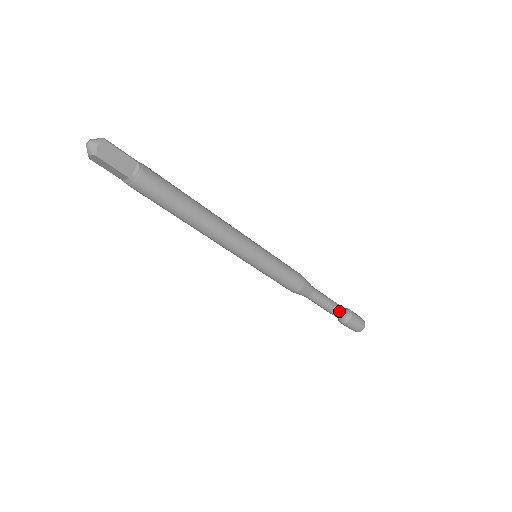
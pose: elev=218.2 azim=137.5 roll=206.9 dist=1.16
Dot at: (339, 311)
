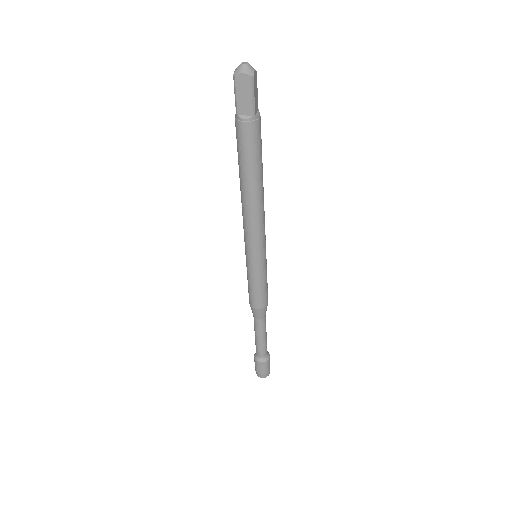
Dot at: (266, 347)
